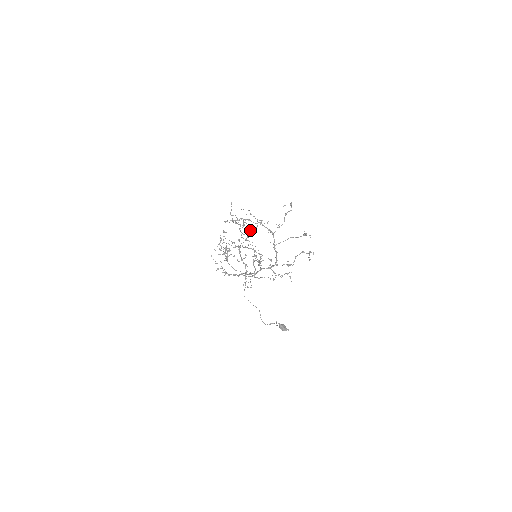
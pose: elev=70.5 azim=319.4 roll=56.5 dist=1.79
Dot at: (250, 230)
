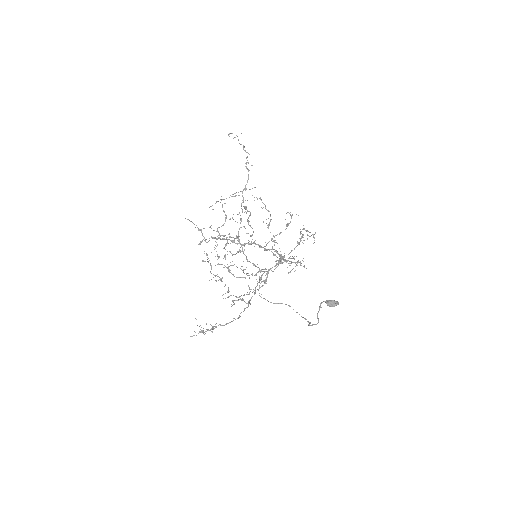
Dot at: occluded
